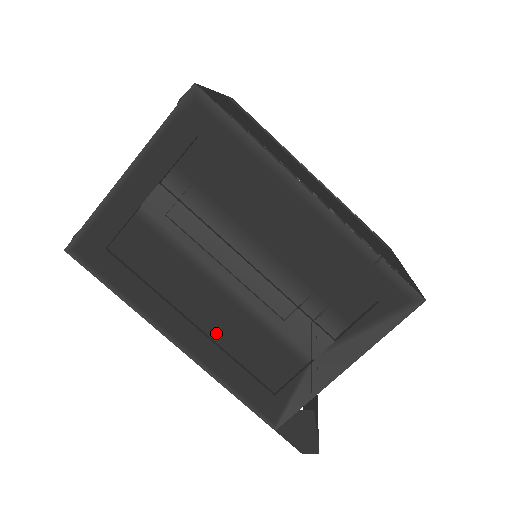
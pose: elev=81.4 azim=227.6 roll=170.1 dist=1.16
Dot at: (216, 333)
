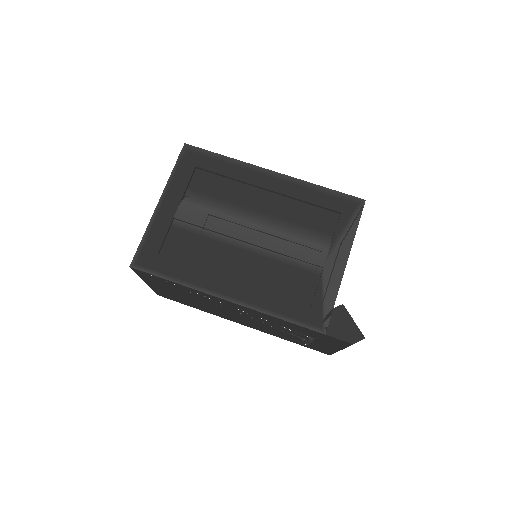
Dot at: (252, 281)
